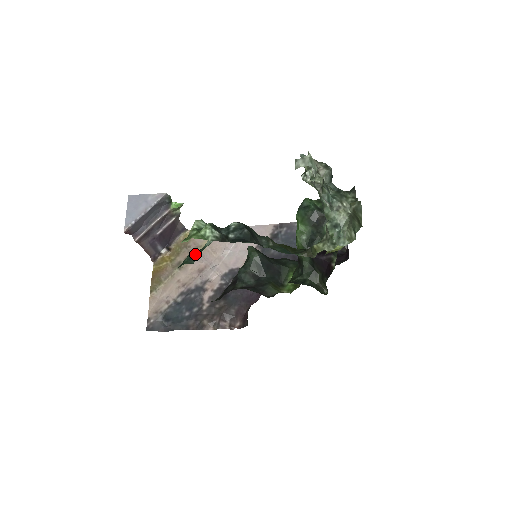
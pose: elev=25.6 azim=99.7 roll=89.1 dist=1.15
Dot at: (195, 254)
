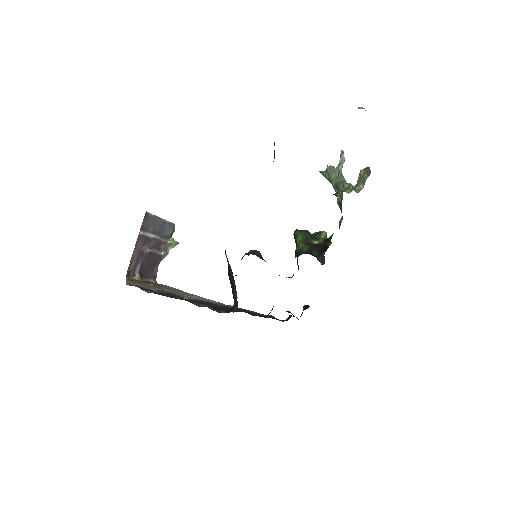
Dot at: occluded
